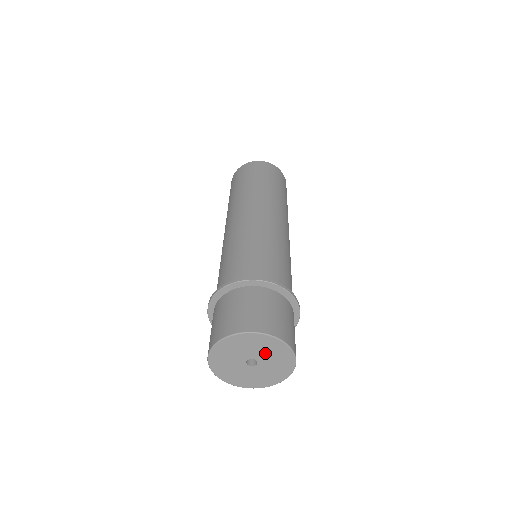
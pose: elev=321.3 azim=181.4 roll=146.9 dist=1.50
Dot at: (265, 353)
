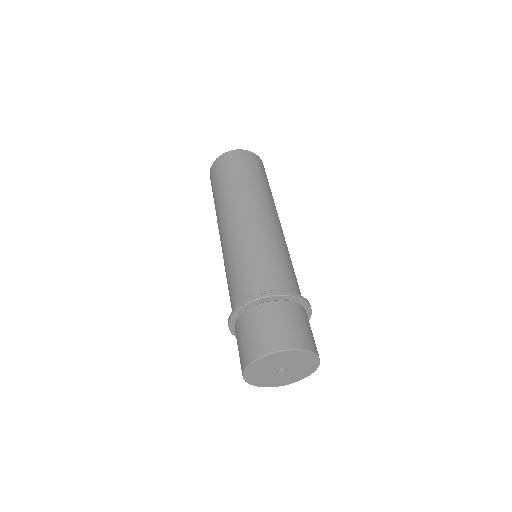
Dot at: (299, 366)
